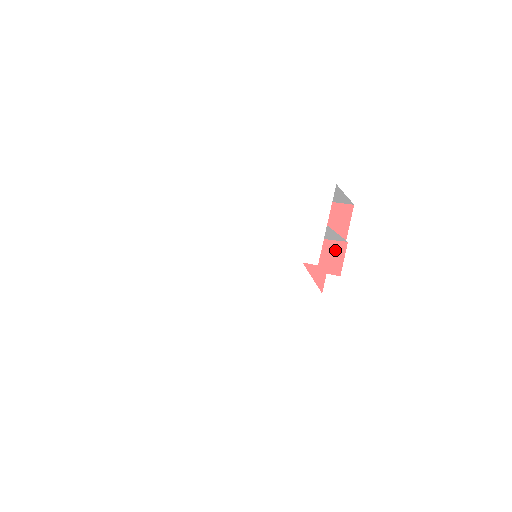
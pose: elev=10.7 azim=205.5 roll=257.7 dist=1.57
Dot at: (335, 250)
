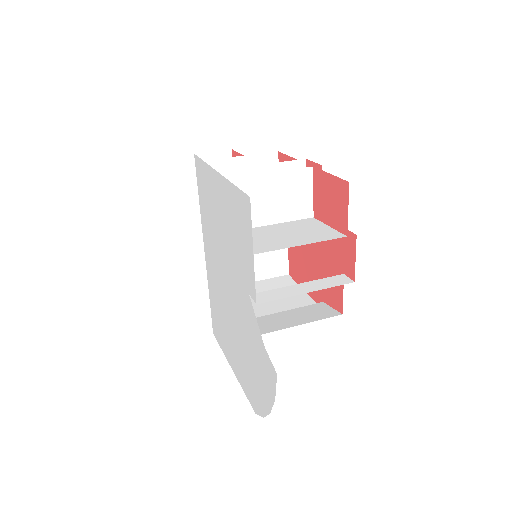
Dot at: (347, 243)
